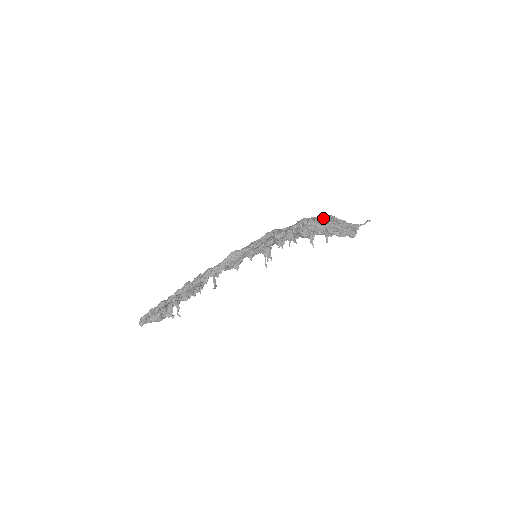
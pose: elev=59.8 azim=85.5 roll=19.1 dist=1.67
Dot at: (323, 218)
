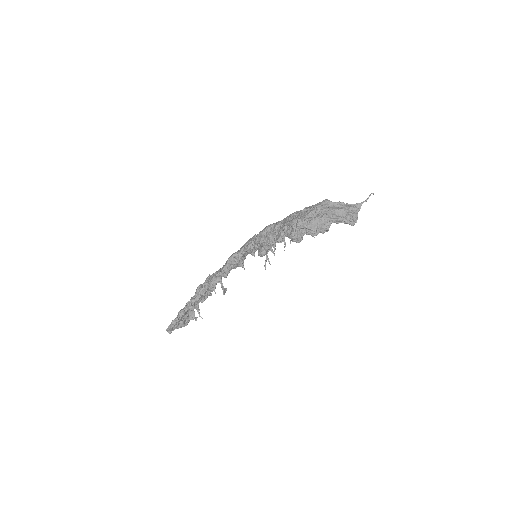
Dot at: (315, 211)
